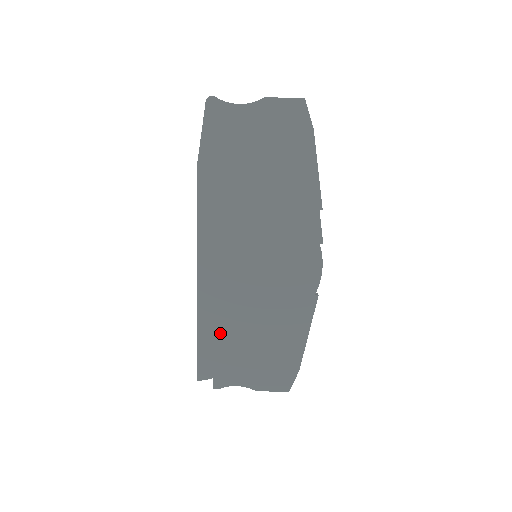
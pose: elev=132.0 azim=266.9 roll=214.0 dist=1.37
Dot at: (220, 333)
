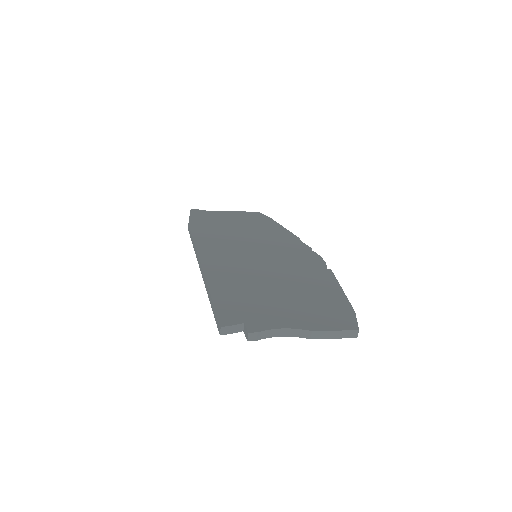
Dot at: (239, 290)
